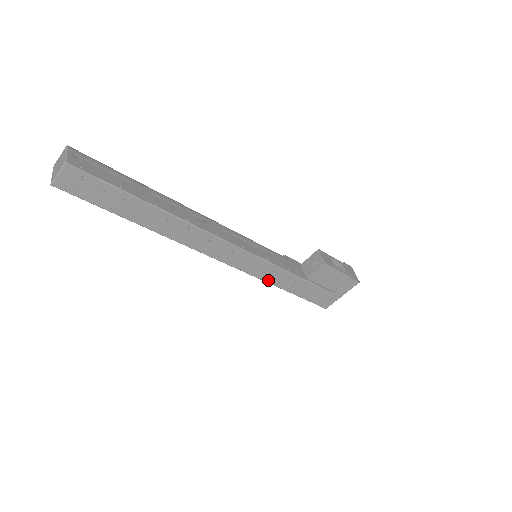
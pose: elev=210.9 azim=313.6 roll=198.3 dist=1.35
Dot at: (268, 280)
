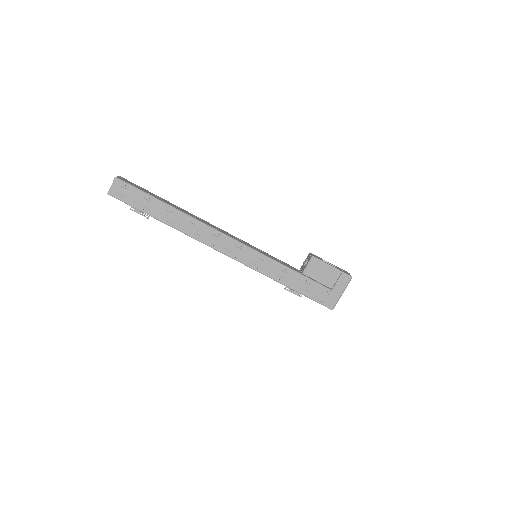
Dot at: (268, 274)
